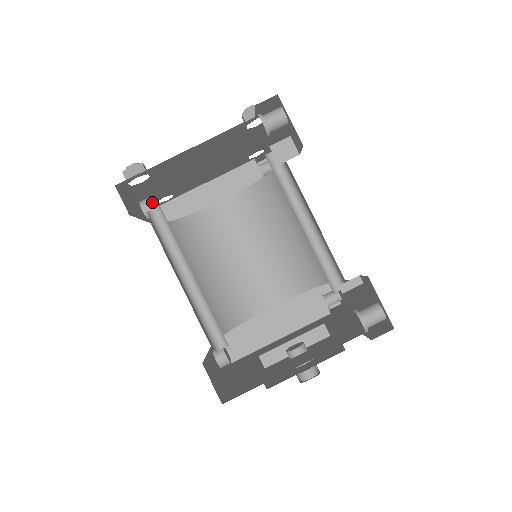
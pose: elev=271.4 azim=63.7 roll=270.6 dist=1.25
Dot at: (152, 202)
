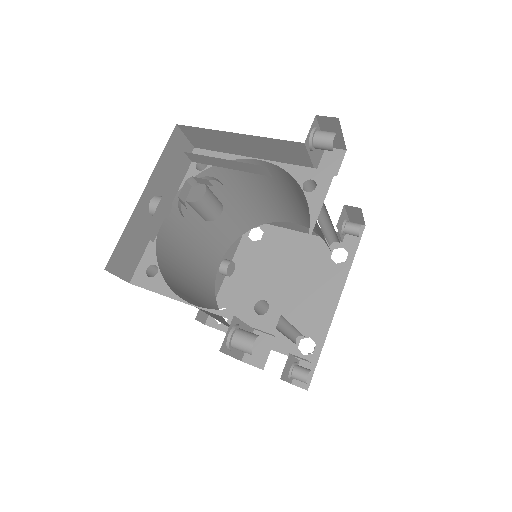
Dot at: (232, 270)
